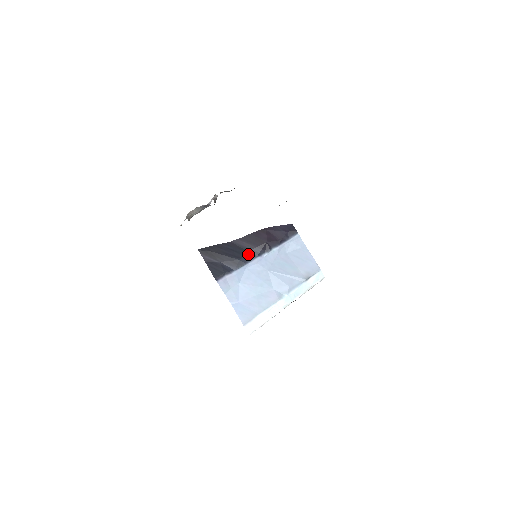
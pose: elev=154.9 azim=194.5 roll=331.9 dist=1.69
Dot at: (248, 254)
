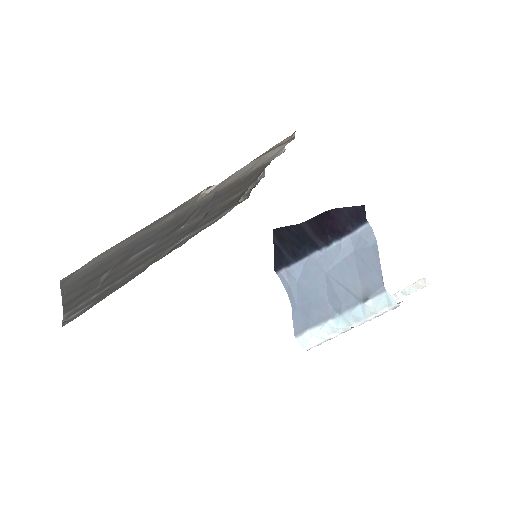
Dot at: (308, 245)
